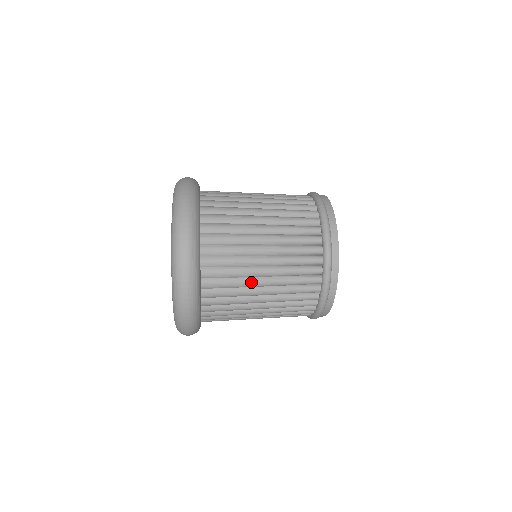
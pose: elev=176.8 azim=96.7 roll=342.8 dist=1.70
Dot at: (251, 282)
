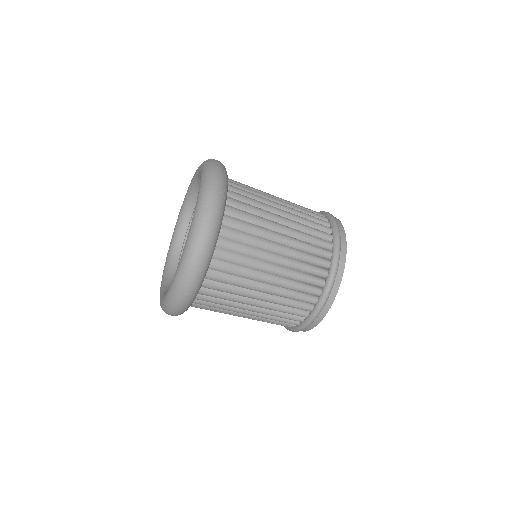
Dot at: (271, 214)
